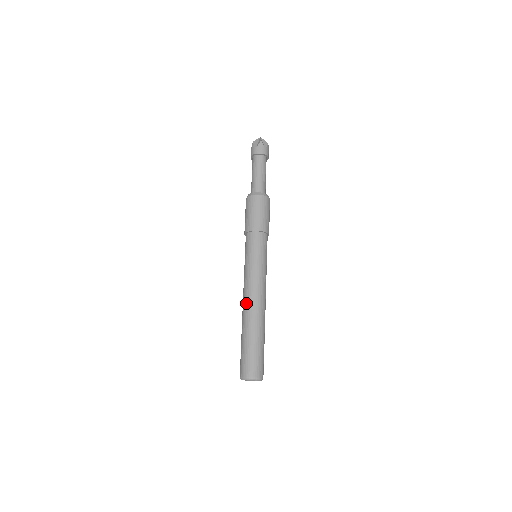
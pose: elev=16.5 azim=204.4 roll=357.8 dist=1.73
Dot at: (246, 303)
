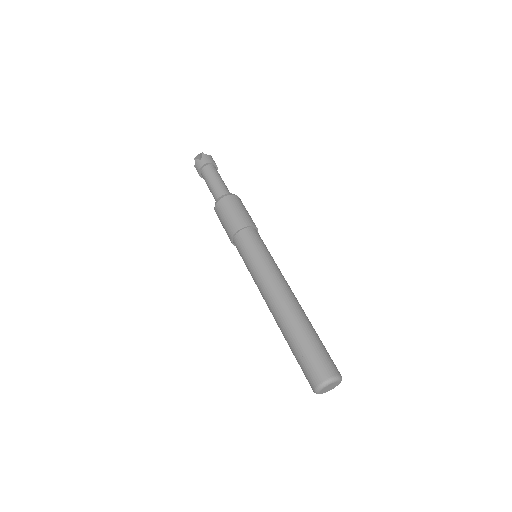
Dot at: (288, 295)
